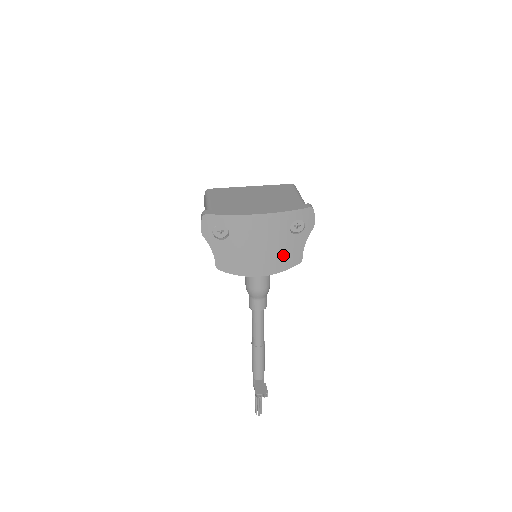
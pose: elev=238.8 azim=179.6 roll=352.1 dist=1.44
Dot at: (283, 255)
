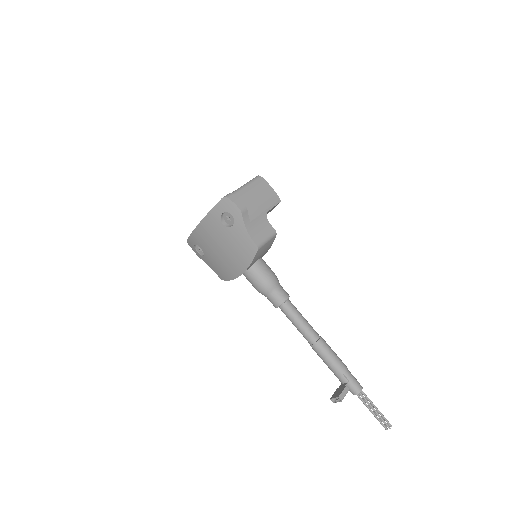
Dot at: (238, 249)
